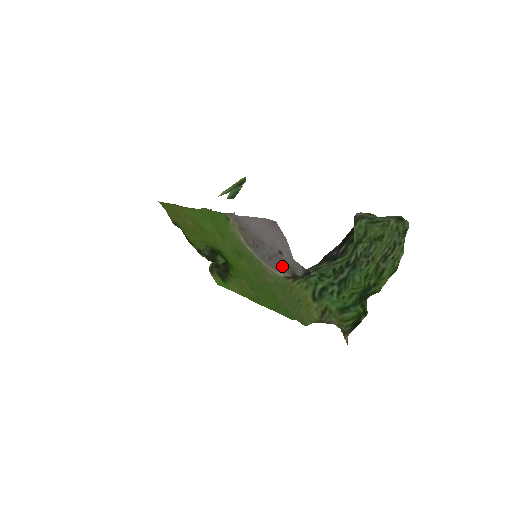
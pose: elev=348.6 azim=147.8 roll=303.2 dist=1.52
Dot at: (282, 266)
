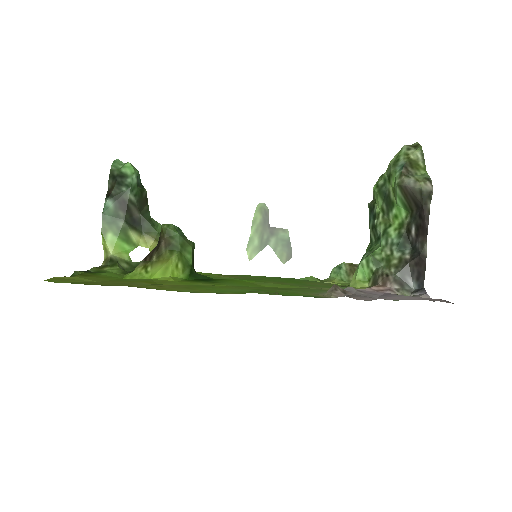
Dot at: (376, 290)
